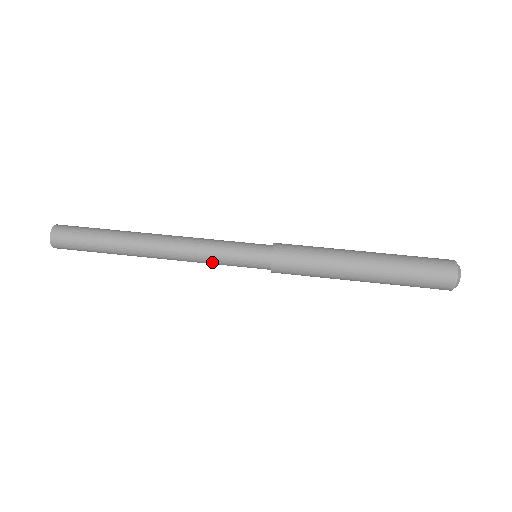
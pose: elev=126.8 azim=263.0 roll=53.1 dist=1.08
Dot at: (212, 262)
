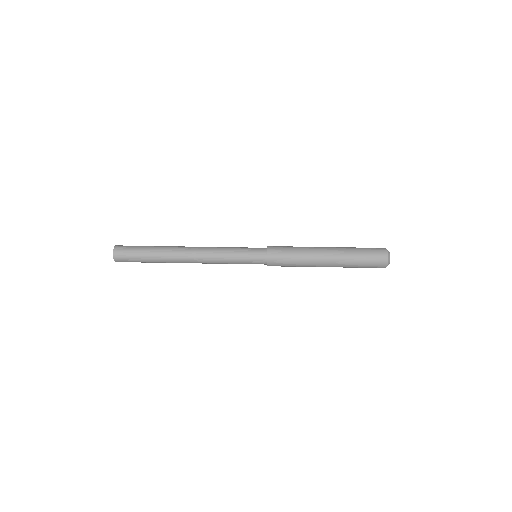
Dot at: occluded
